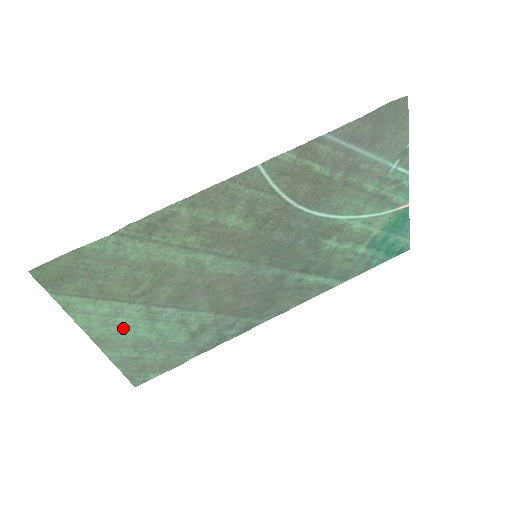
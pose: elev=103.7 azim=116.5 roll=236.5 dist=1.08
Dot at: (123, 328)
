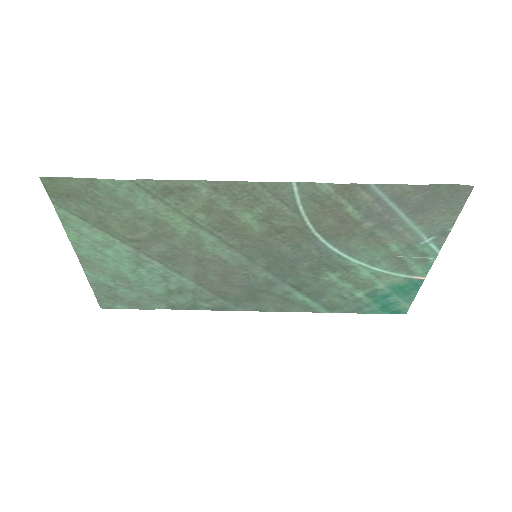
Dot at: (108, 259)
